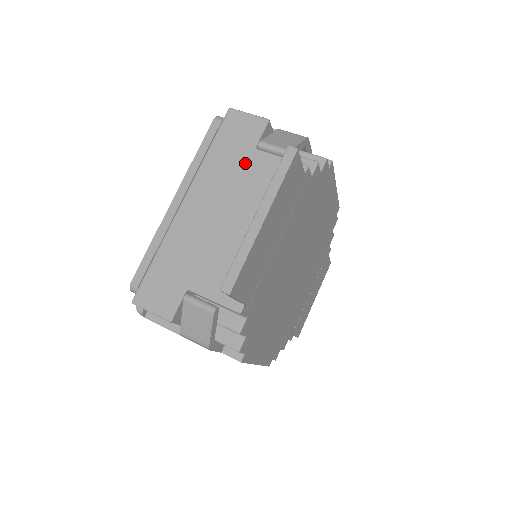
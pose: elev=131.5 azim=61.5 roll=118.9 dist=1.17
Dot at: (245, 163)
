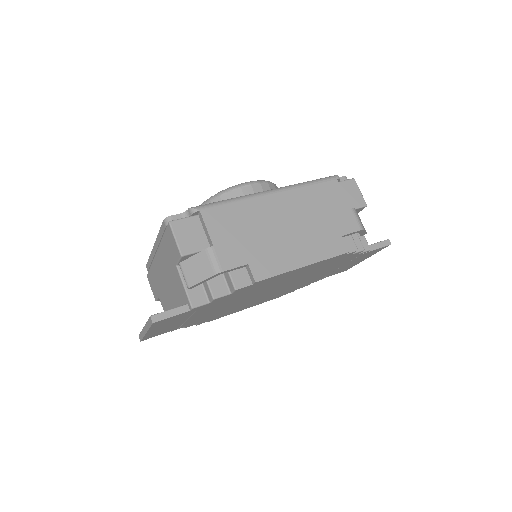
Dot at: (173, 268)
